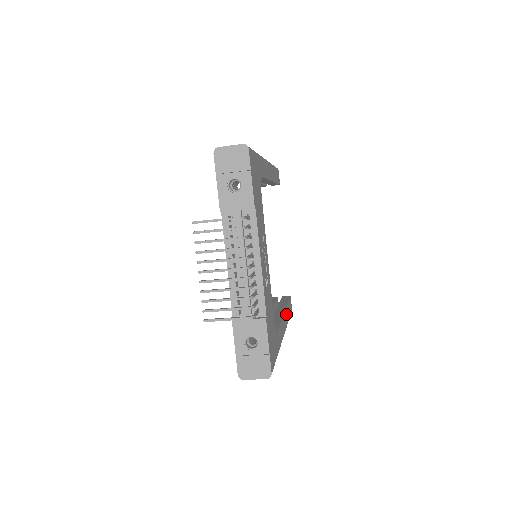
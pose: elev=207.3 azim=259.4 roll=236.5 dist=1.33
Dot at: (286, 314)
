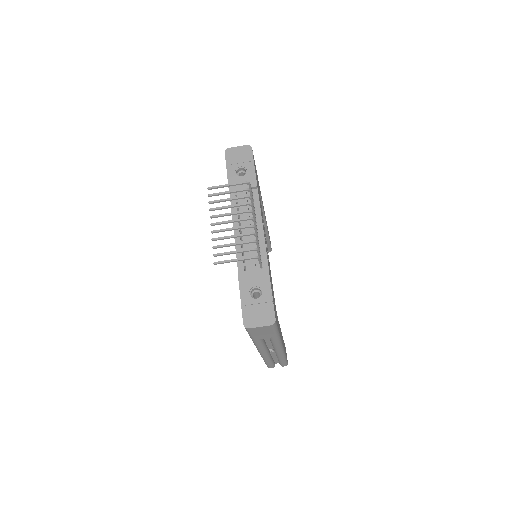
Dot at: occluded
